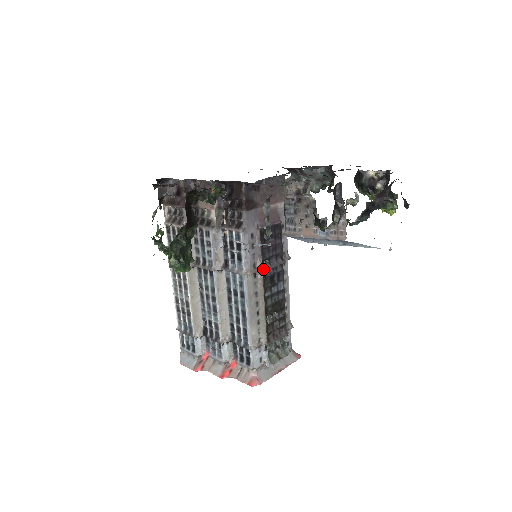
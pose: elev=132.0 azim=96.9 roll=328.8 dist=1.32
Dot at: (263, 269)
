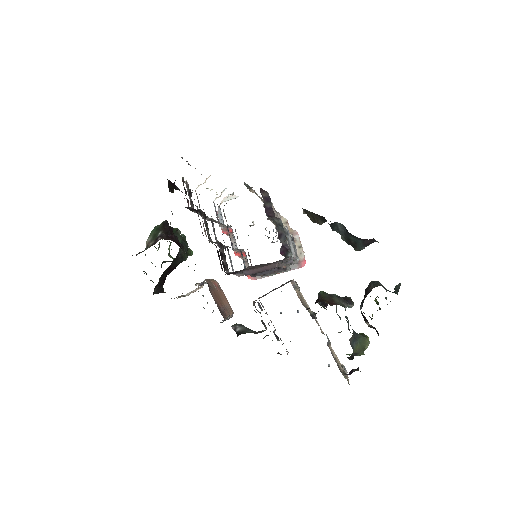
Dot at: (252, 276)
